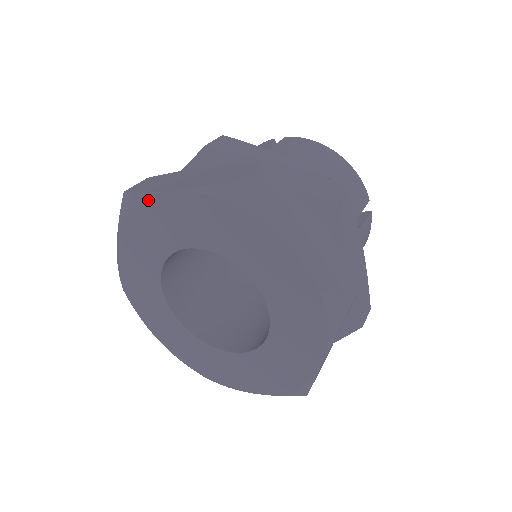
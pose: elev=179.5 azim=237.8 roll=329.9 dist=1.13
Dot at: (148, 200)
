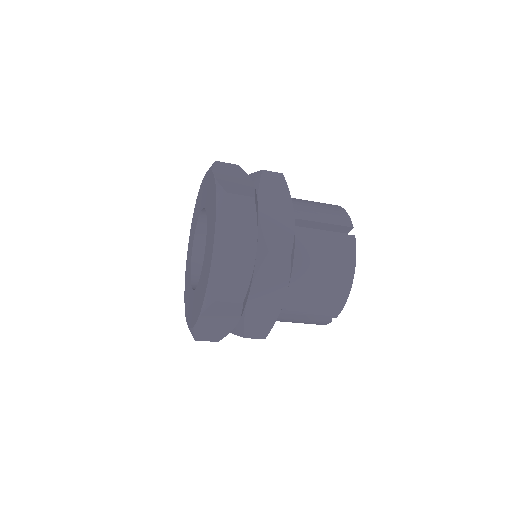
Dot at: (196, 202)
